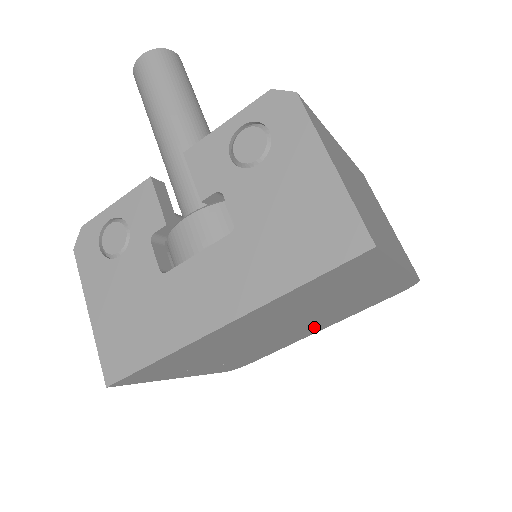
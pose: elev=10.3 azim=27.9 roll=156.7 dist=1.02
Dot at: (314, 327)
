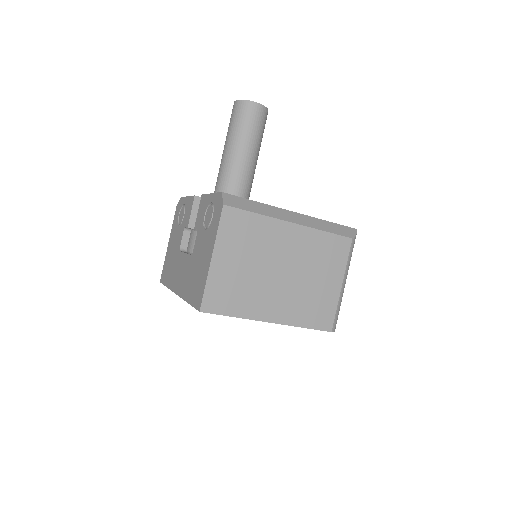
Dot at: occluded
